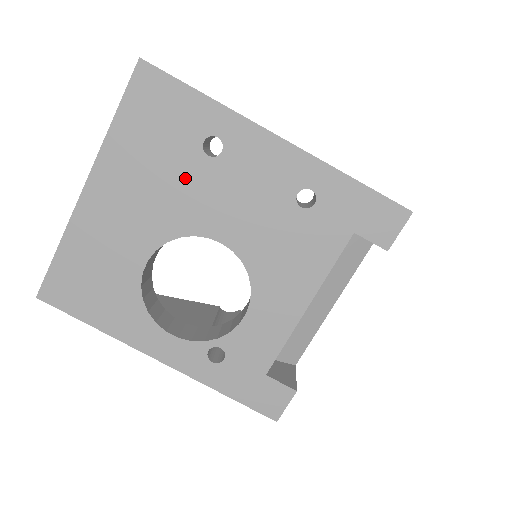
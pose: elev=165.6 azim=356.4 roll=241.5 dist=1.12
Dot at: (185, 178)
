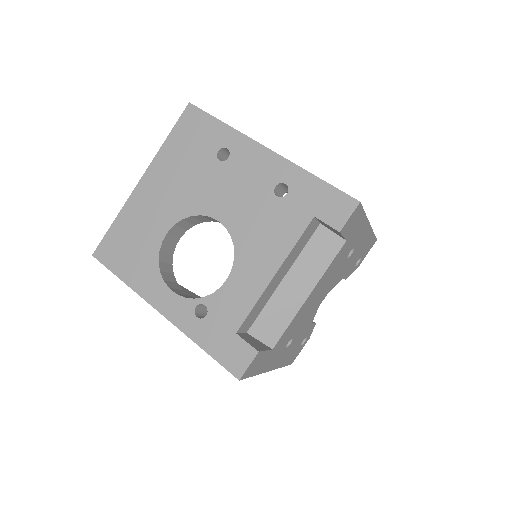
Dot at: (202, 175)
